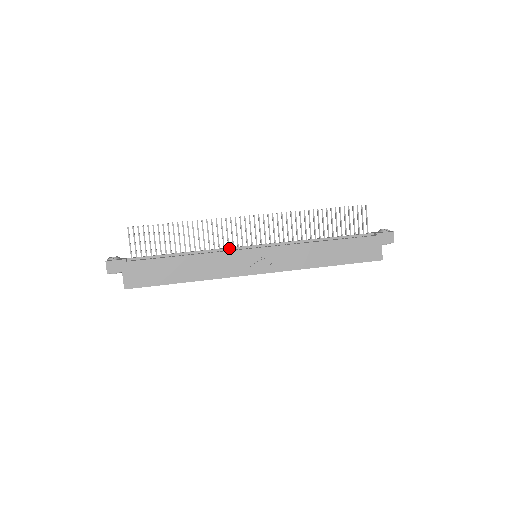
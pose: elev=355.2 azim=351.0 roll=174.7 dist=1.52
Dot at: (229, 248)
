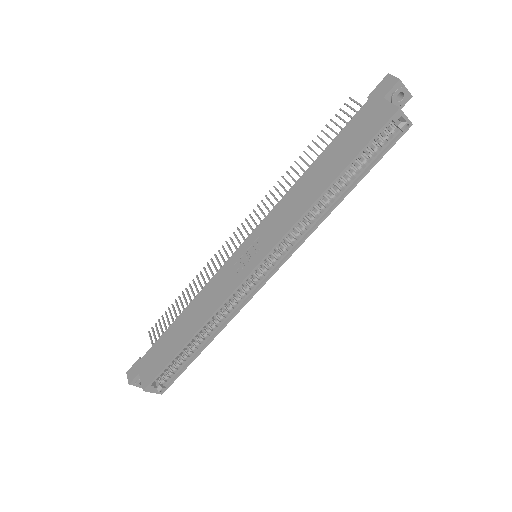
Dot at: occluded
